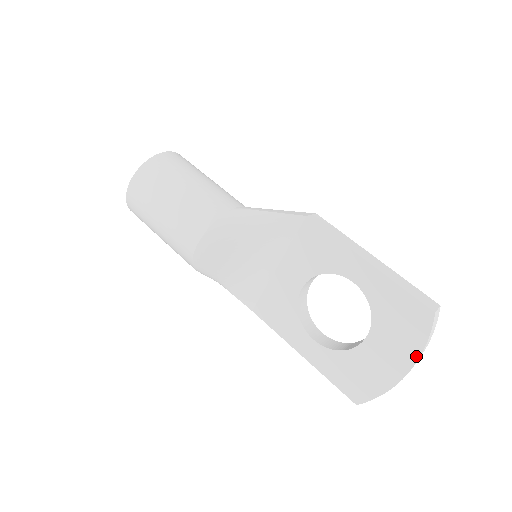
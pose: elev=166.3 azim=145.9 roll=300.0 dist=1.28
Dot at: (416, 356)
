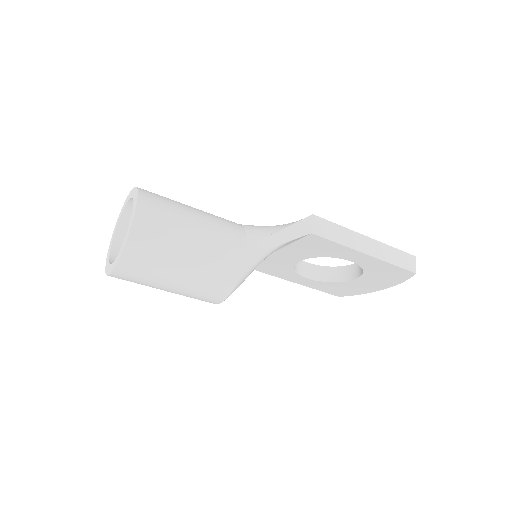
Dot at: (393, 285)
